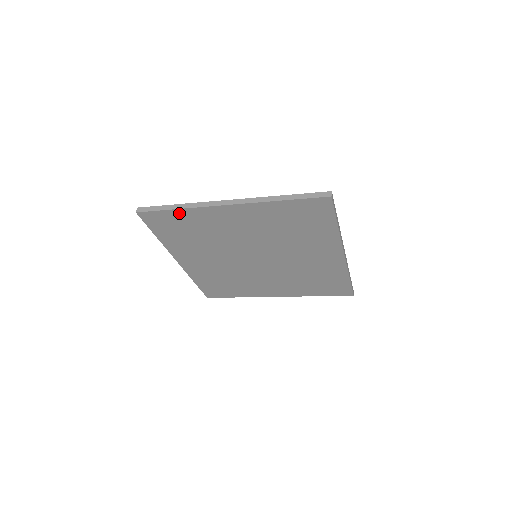
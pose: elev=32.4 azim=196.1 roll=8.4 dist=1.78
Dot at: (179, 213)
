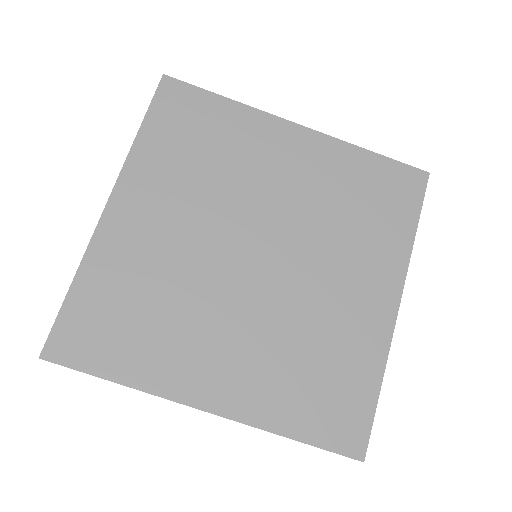
Dot at: (83, 287)
